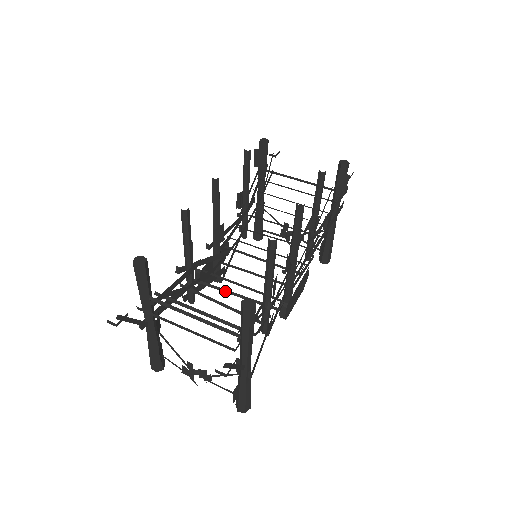
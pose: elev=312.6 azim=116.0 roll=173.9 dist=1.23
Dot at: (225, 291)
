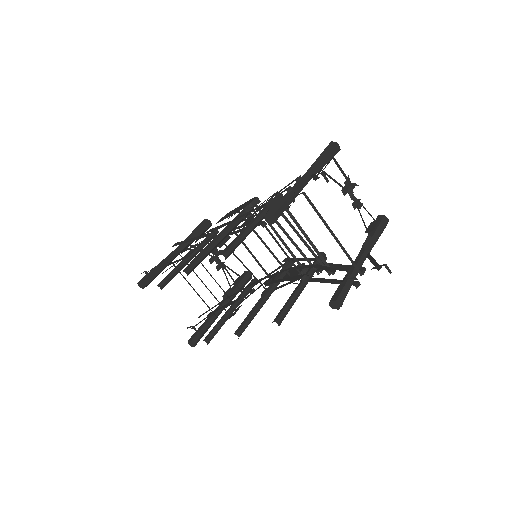
Dot at: occluded
